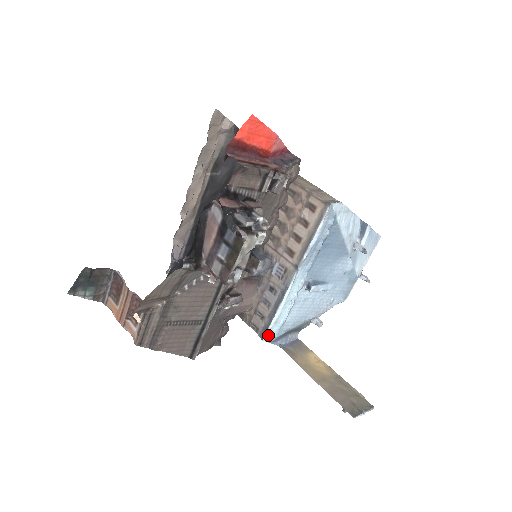
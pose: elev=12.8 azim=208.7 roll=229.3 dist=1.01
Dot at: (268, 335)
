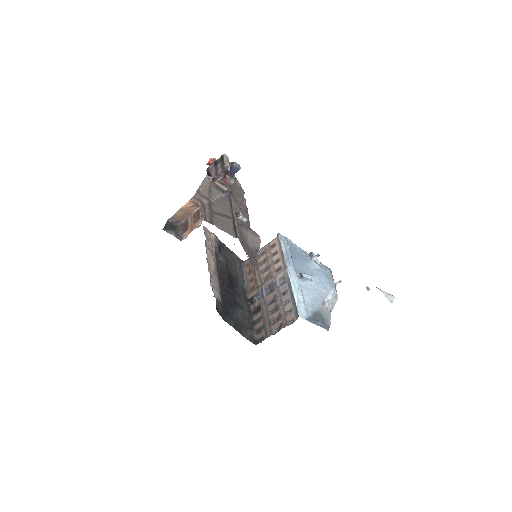
Dot at: (300, 313)
